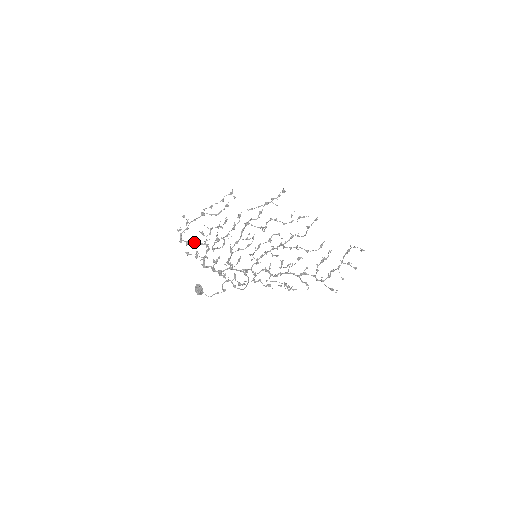
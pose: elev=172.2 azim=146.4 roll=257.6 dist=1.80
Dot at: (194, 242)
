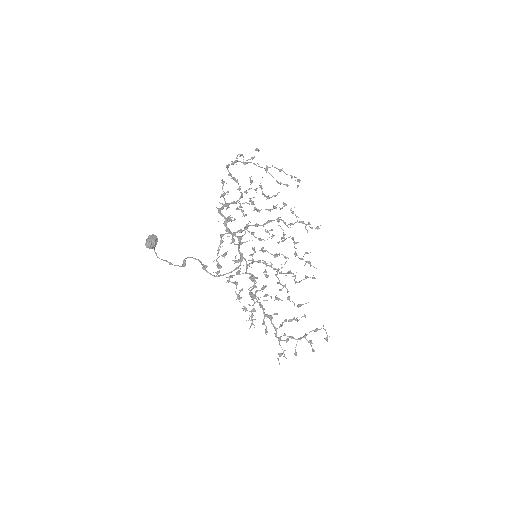
Dot at: (237, 180)
